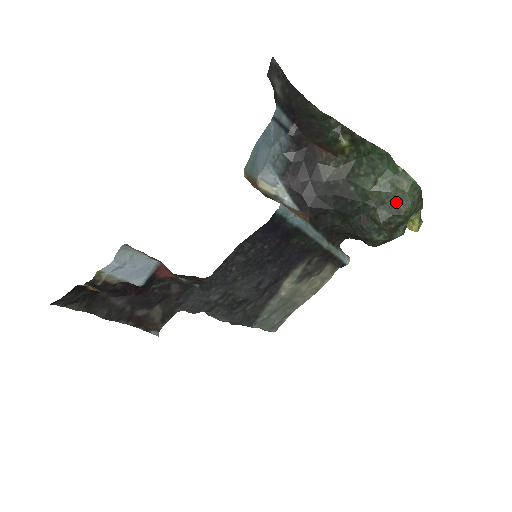
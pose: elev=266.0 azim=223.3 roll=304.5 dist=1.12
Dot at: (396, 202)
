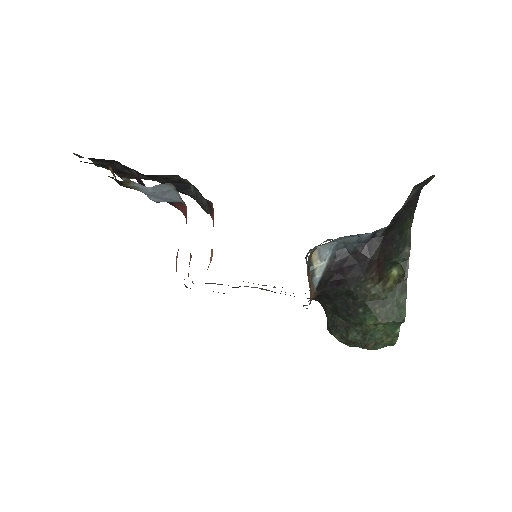
Dot at: (371, 341)
